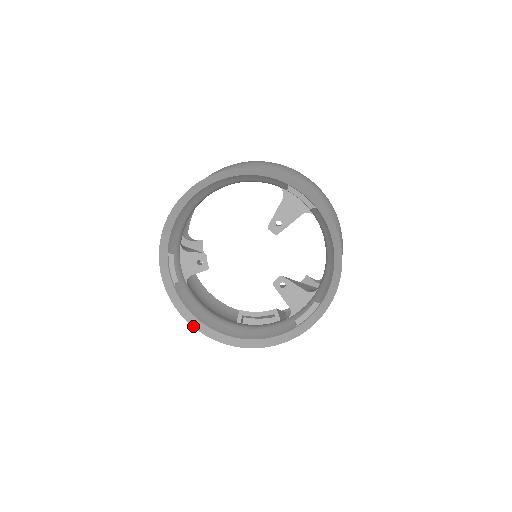
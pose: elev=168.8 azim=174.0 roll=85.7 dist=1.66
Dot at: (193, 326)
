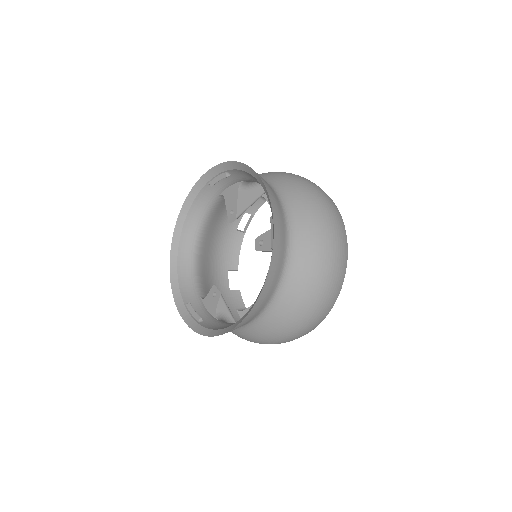
Dot at: occluded
